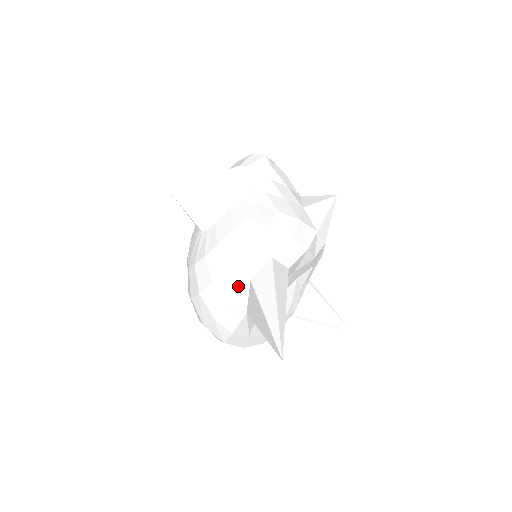
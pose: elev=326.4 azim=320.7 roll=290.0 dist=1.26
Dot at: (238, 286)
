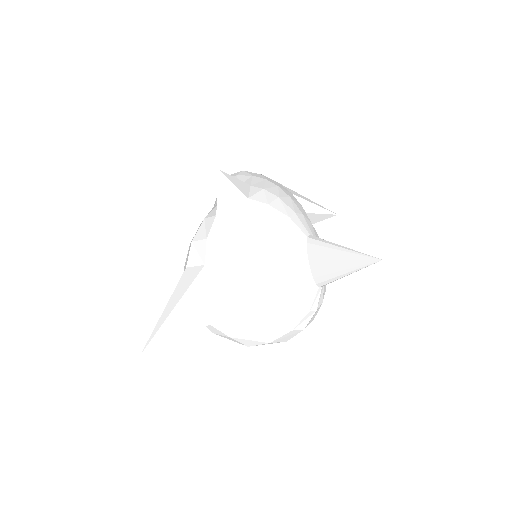
Dot at: occluded
